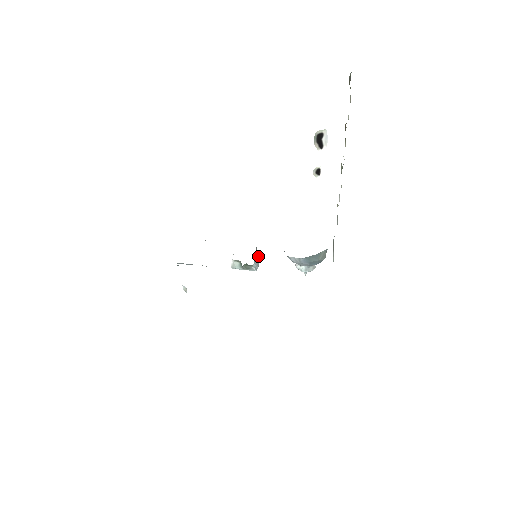
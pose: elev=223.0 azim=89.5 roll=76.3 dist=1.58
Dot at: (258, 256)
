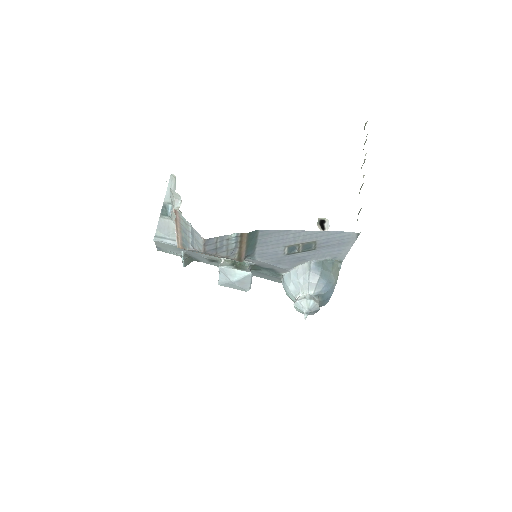
Dot at: occluded
